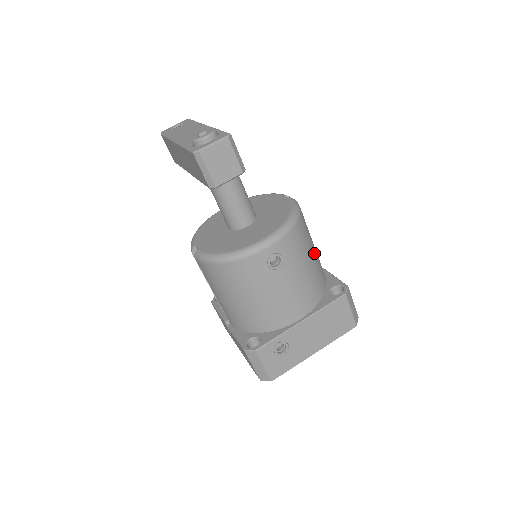
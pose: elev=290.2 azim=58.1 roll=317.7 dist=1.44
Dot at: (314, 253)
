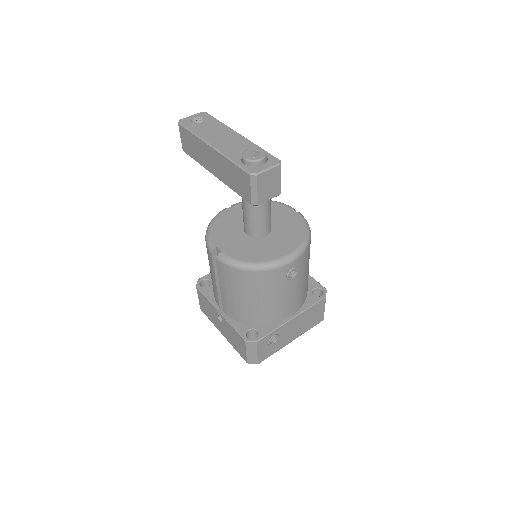
Dot at: occluded
